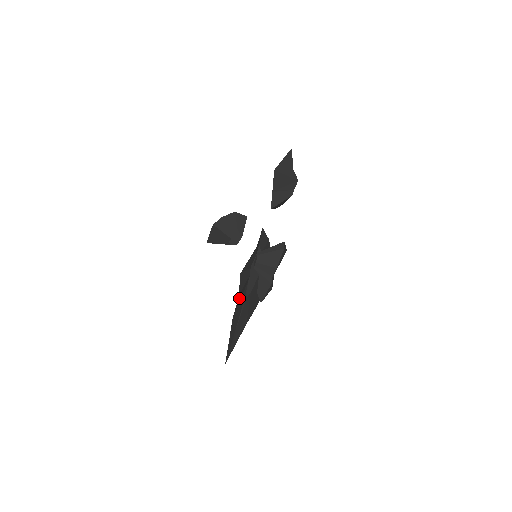
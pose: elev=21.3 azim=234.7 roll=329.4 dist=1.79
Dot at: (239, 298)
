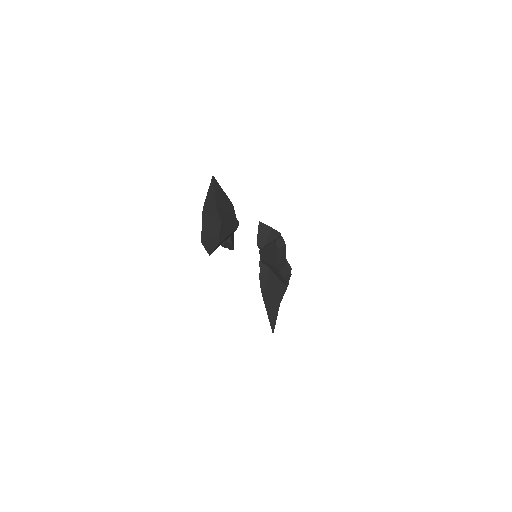
Dot at: occluded
